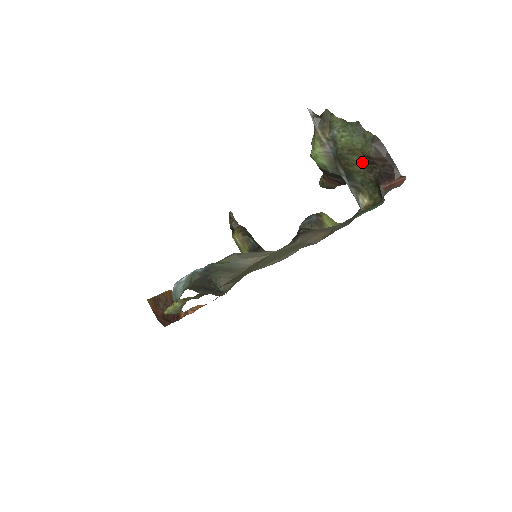
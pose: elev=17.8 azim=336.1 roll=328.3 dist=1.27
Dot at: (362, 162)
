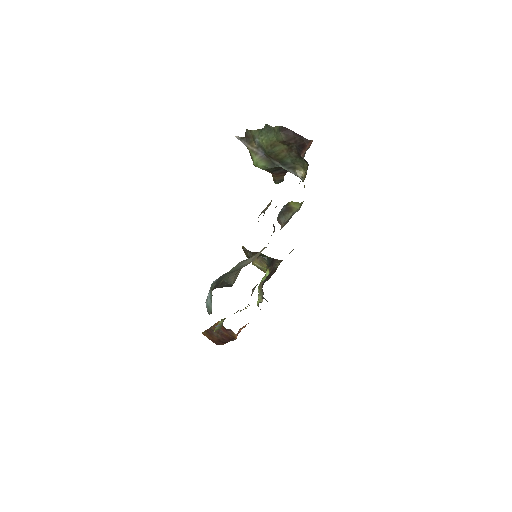
Dot at: (283, 148)
